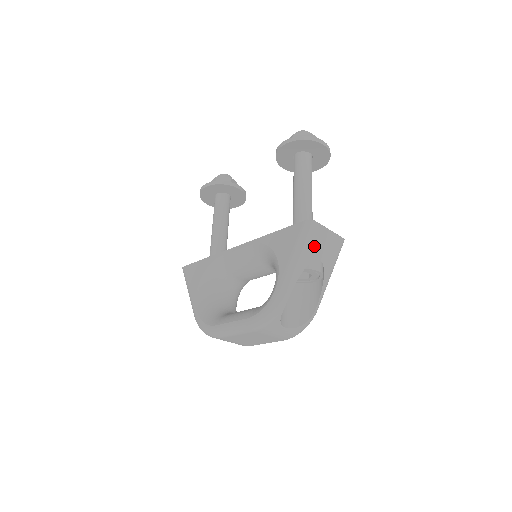
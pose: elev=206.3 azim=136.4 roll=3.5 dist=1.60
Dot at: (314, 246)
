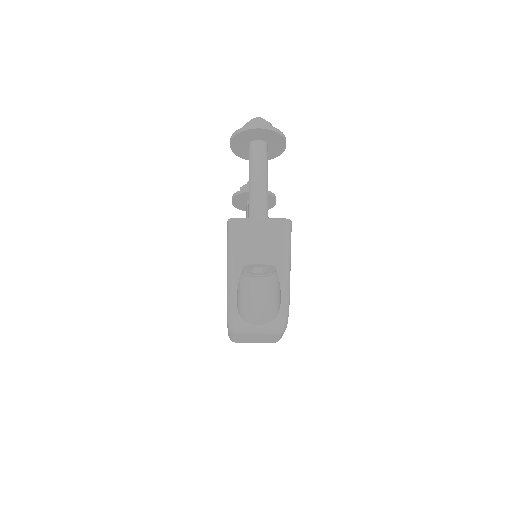
Dot at: (244, 241)
